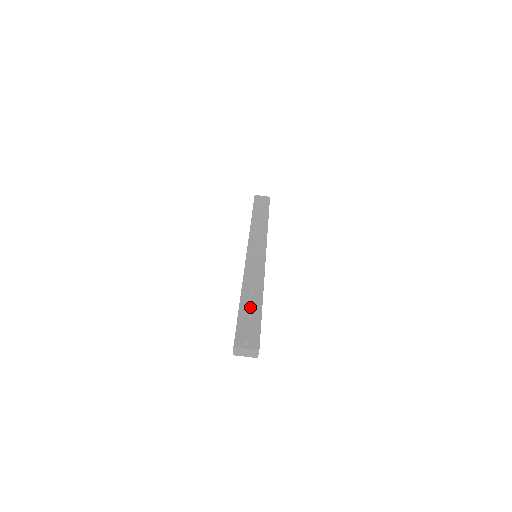
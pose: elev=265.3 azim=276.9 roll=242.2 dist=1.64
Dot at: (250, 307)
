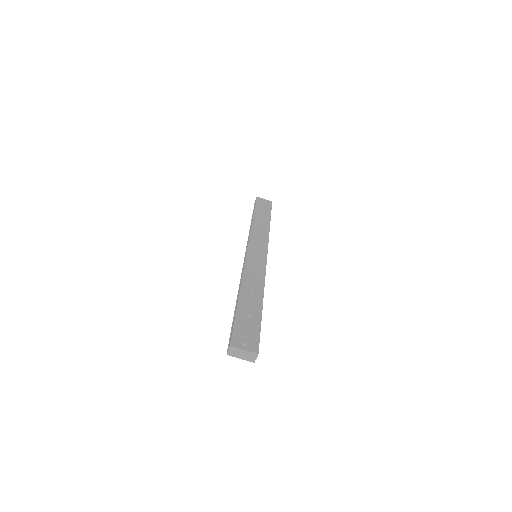
Dot at: (249, 306)
